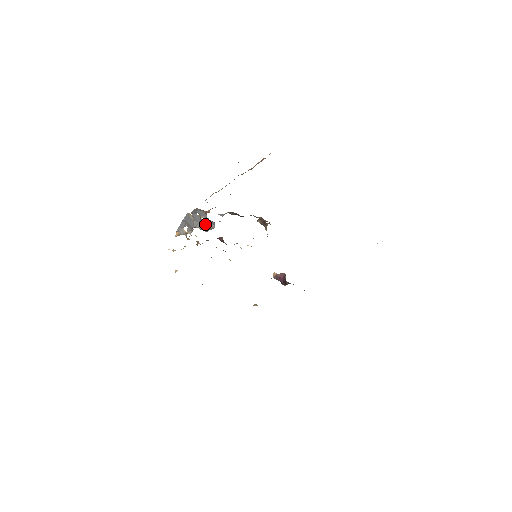
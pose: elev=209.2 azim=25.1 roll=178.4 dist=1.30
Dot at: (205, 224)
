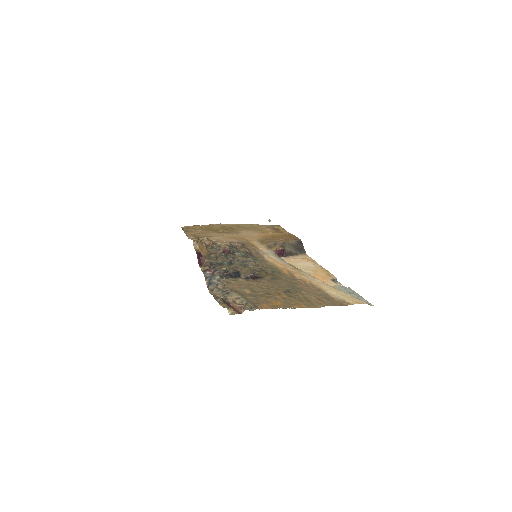
Dot at: (212, 259)
